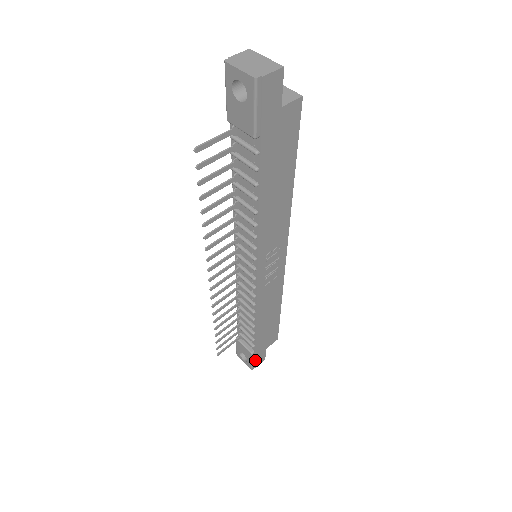
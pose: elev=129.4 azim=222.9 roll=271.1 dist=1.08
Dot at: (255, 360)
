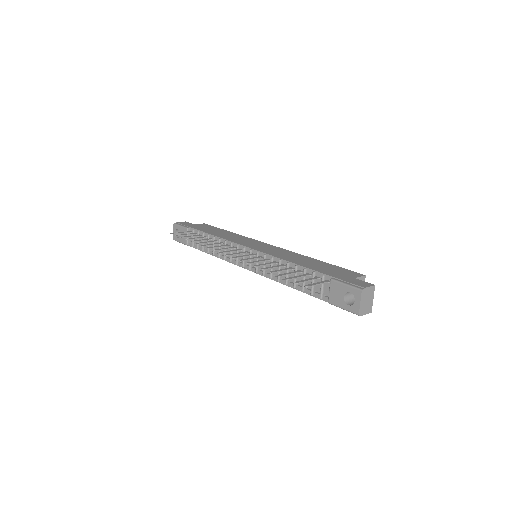
Dot at: occluded
